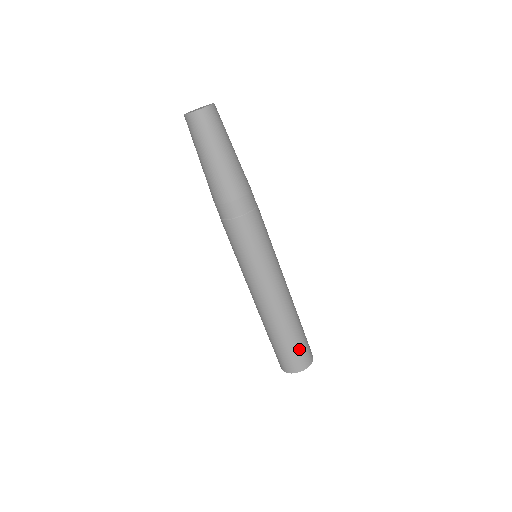
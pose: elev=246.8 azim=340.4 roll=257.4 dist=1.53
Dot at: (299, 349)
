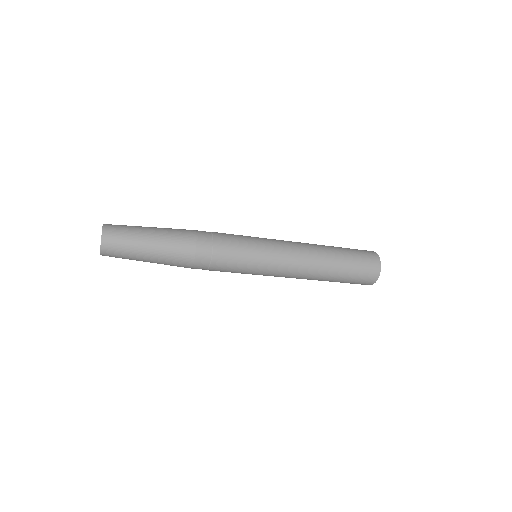
Dot at: (359, 268)
